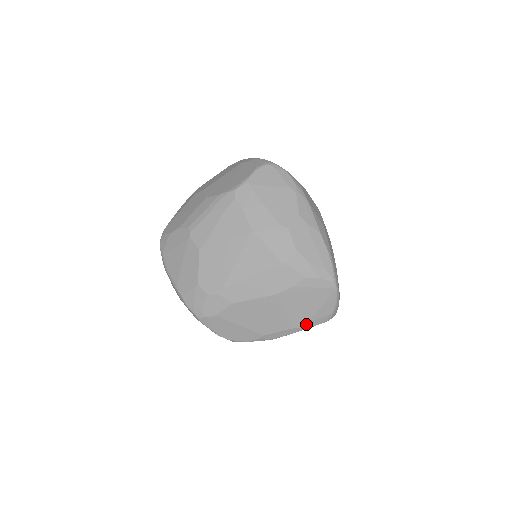
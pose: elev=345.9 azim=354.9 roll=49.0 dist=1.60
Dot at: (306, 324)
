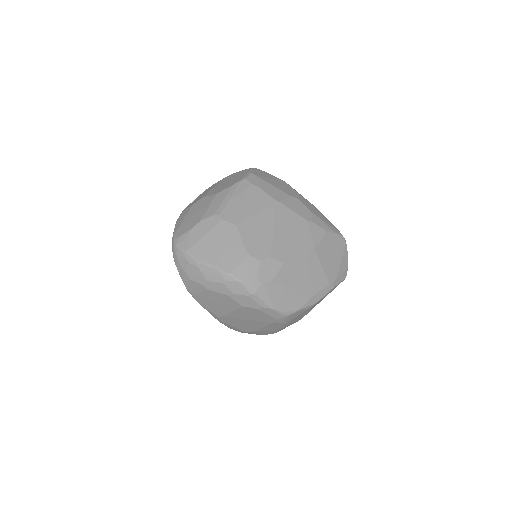
Dot at: (336, 279)
